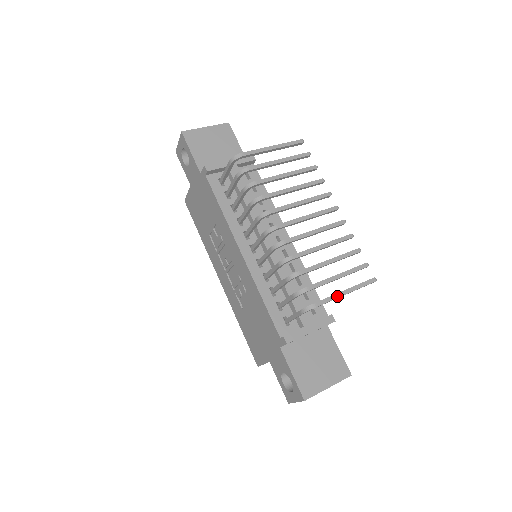
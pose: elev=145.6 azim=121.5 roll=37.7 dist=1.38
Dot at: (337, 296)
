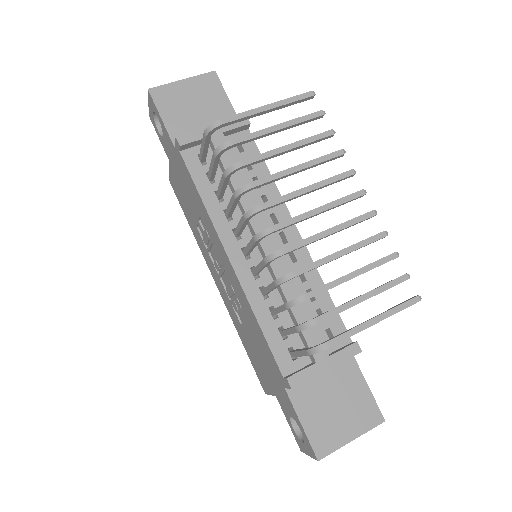
Dot at: (360, 328)
